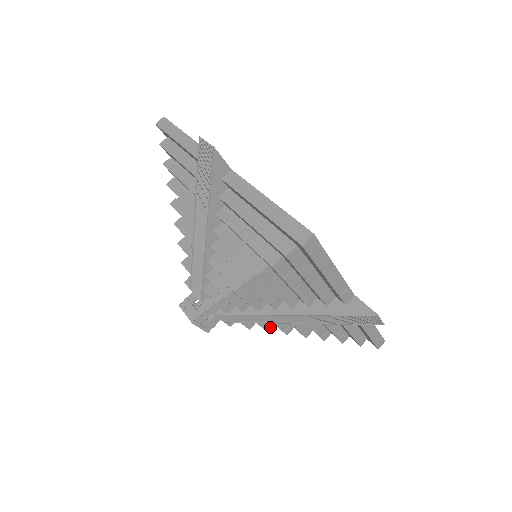
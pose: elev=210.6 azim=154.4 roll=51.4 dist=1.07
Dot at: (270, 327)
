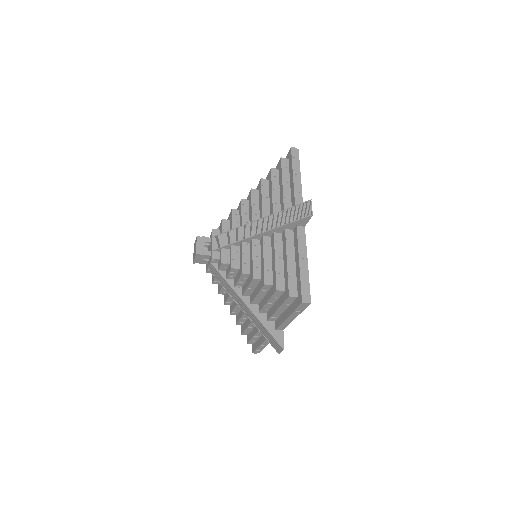
Dot at: (223, 293)
